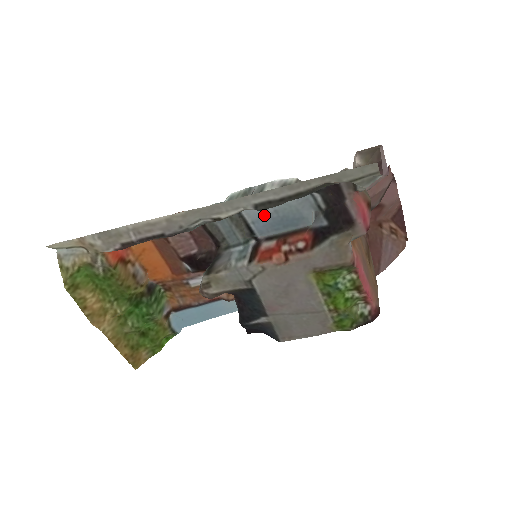
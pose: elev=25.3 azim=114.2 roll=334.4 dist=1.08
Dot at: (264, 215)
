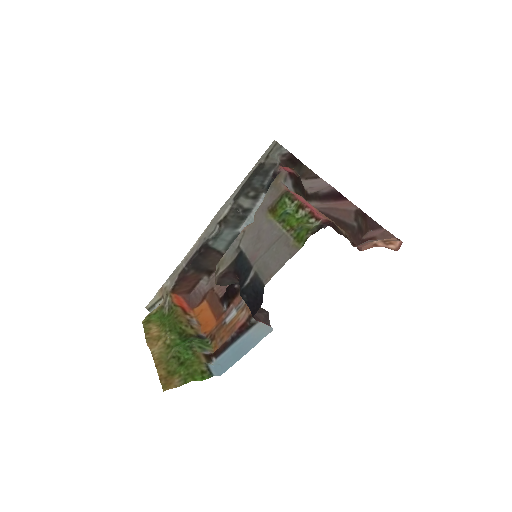
Dot at: occluded
